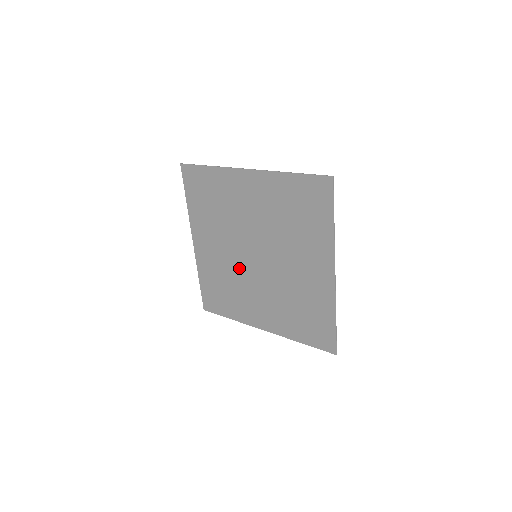
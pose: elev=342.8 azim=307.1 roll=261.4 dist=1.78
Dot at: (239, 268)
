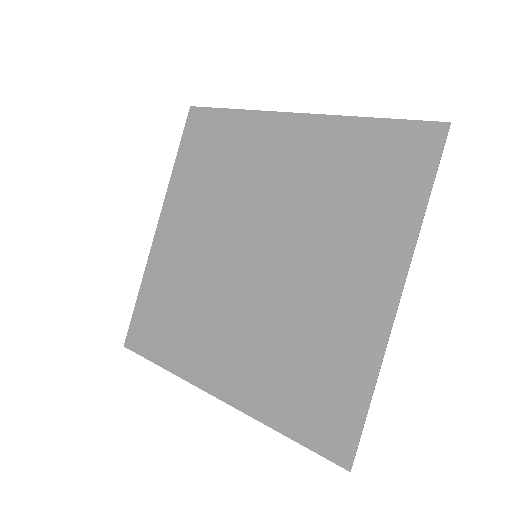
Dot at: (217, 275)
